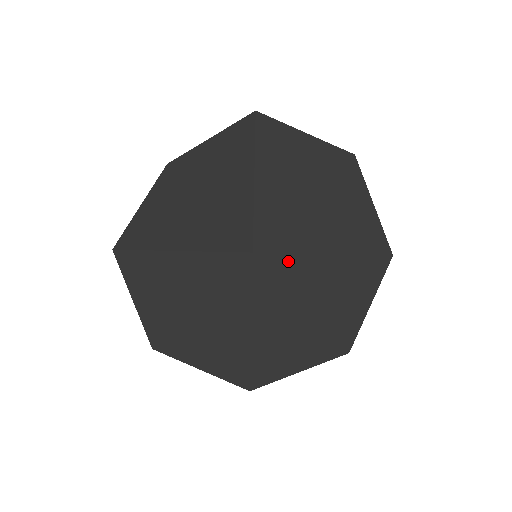
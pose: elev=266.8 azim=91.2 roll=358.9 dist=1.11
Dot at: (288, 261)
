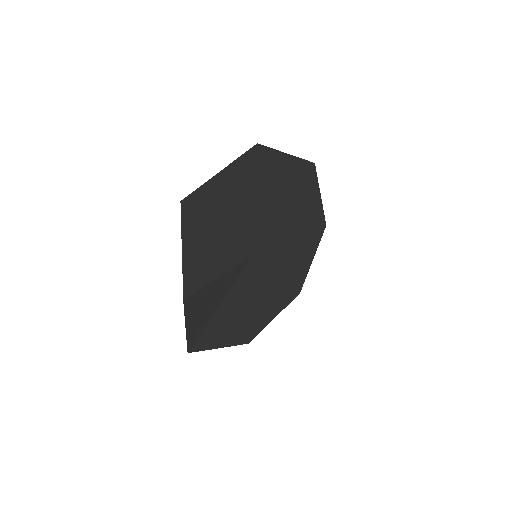
Dot at: (271, 235)
